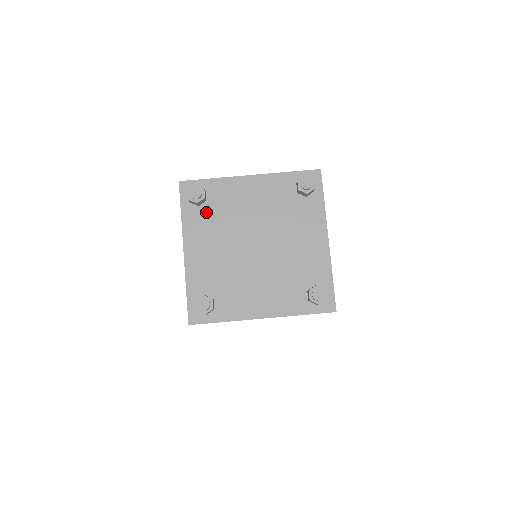
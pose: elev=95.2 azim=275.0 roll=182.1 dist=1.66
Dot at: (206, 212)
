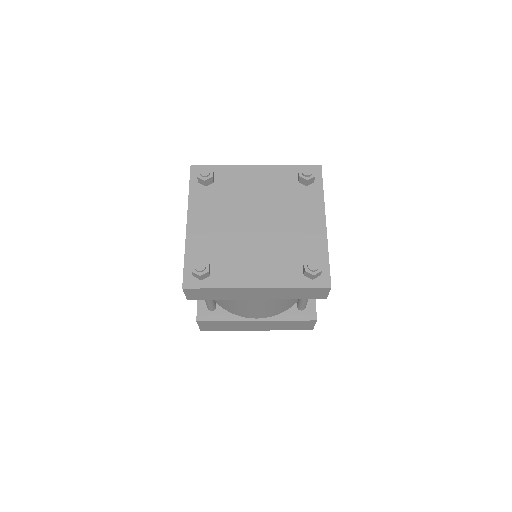
Dot at: (212, 192)
